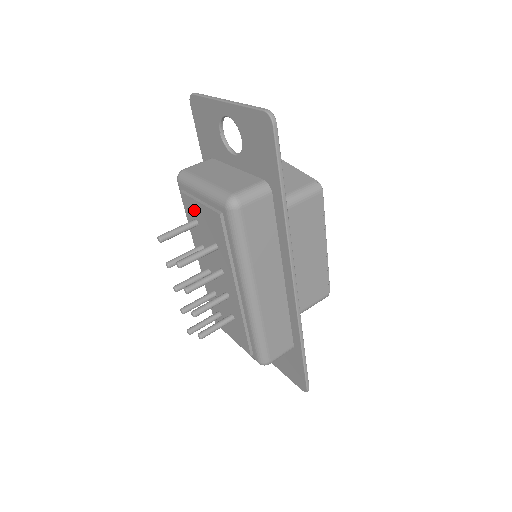
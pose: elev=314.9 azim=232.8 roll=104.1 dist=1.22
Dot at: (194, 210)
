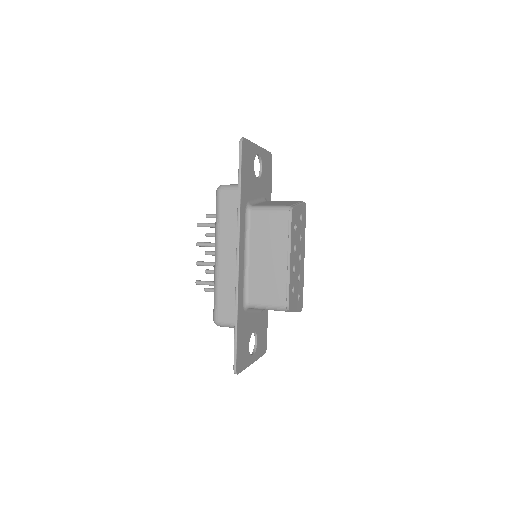
Dot at: occluded
